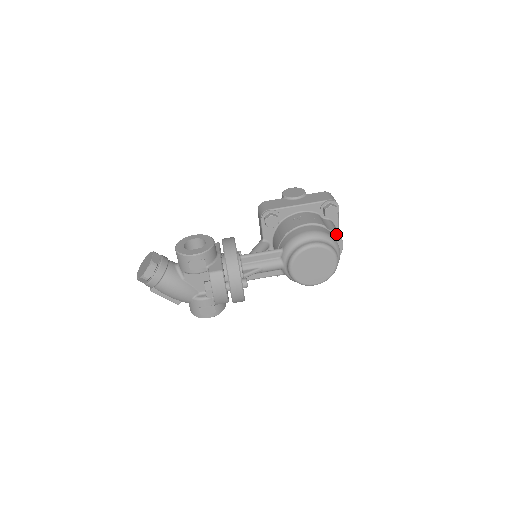
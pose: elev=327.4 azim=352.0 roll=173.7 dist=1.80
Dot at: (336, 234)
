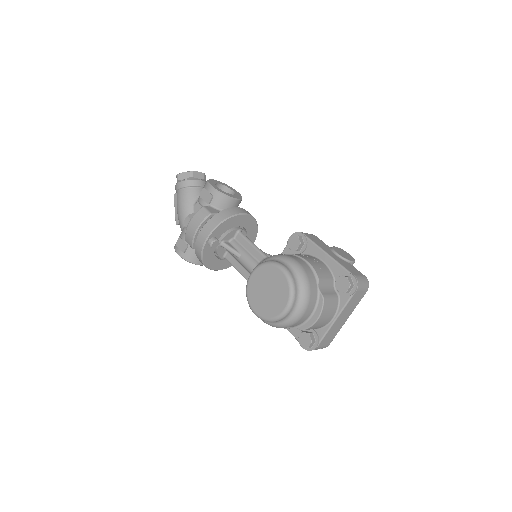
Dot at: (321, 300)
